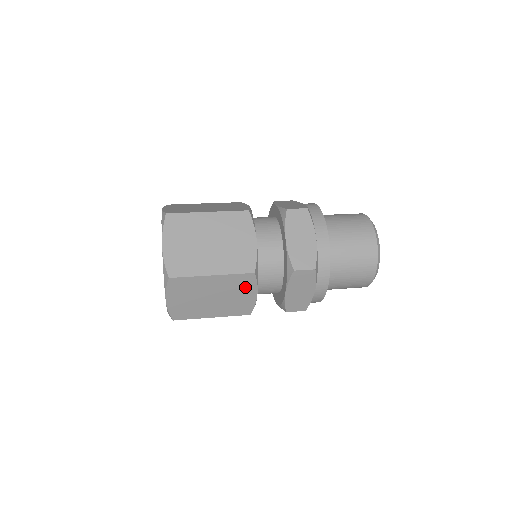
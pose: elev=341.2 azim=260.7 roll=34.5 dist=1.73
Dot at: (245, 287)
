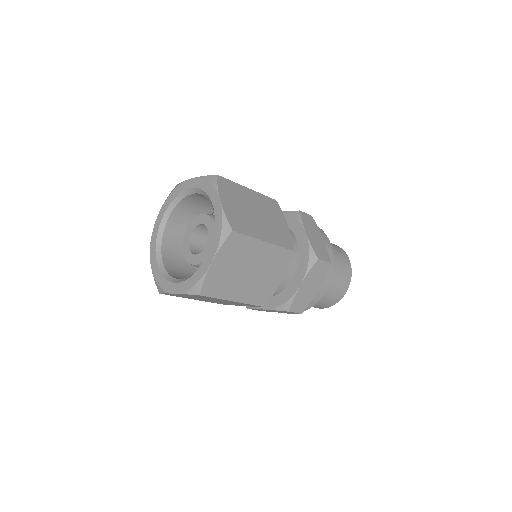
Dot at: (276, 213)
